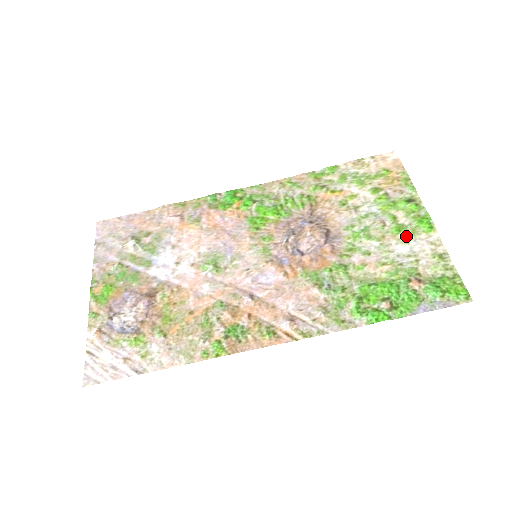
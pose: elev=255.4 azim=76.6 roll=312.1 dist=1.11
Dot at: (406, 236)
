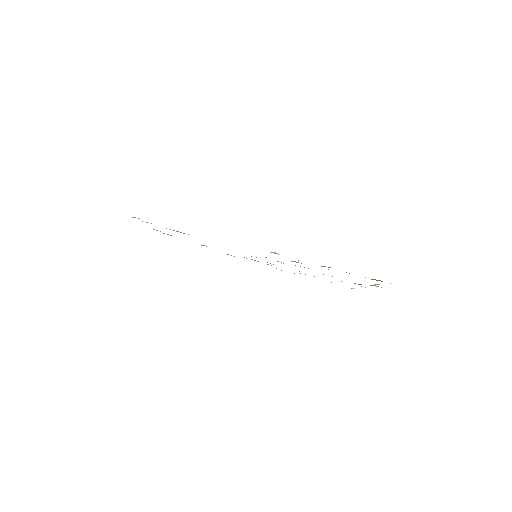
Dot at: occluded
